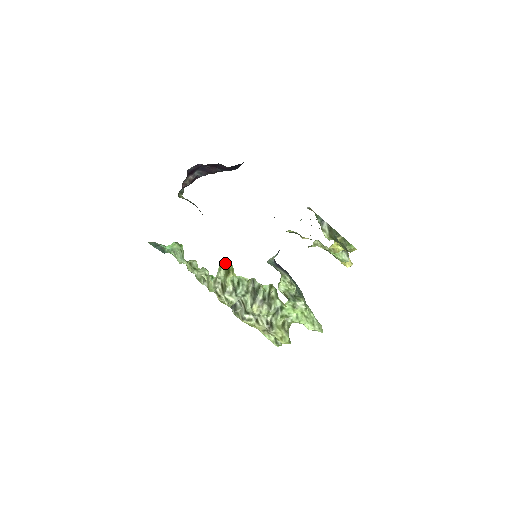
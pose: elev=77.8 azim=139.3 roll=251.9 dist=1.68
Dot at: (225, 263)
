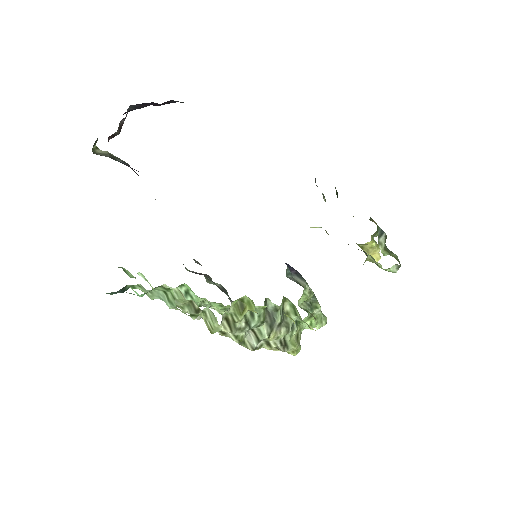
Dot at: (239, 298)
